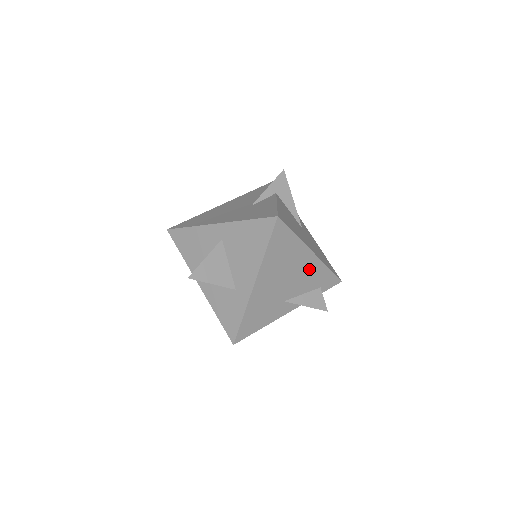
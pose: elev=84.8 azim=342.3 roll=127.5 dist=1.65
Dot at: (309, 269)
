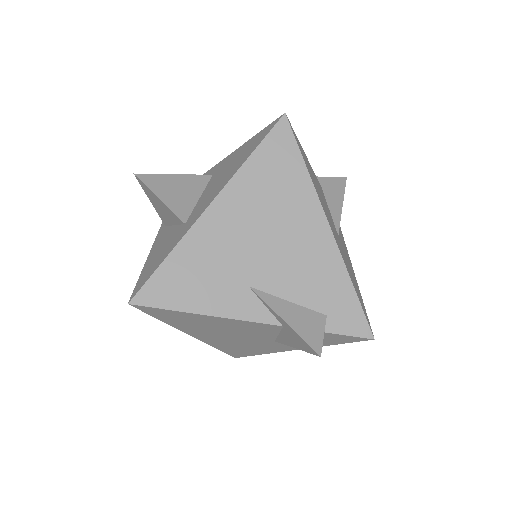
Dot at: (314, 255)
